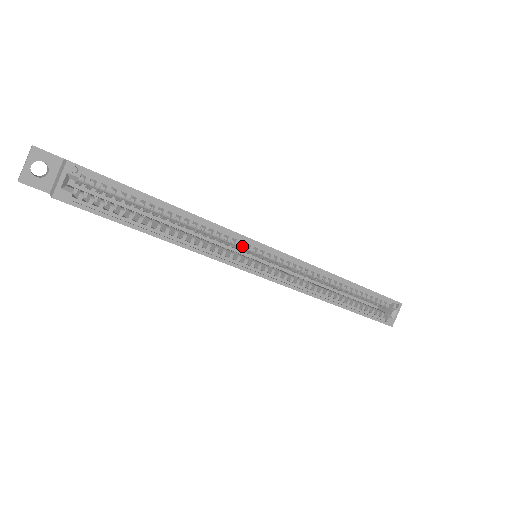
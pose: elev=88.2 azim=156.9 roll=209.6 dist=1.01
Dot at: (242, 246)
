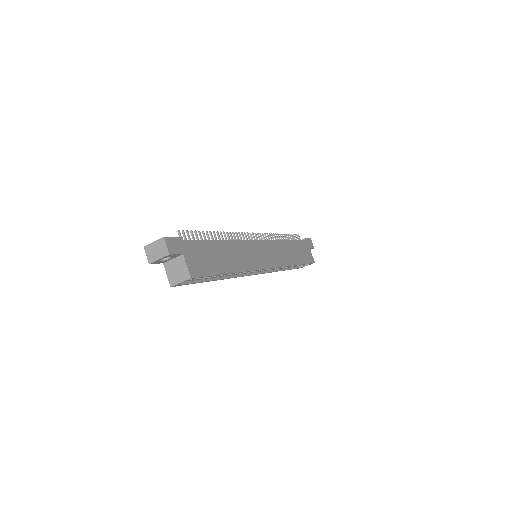
Dot at: occluded
